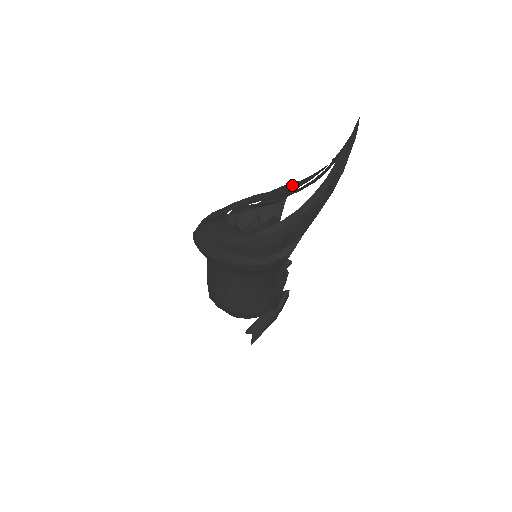
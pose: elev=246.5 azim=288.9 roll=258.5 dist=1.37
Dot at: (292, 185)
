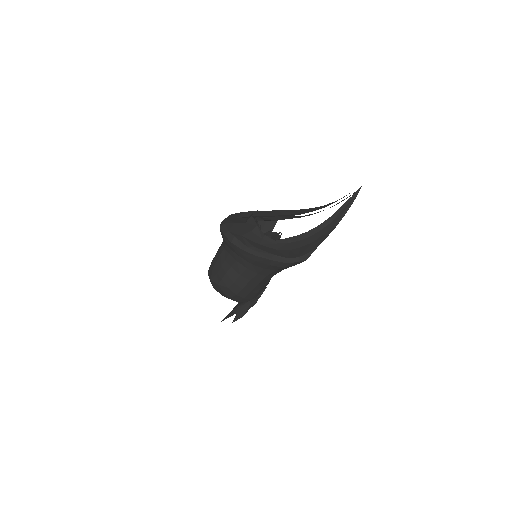
Dot at: (289, 211)
